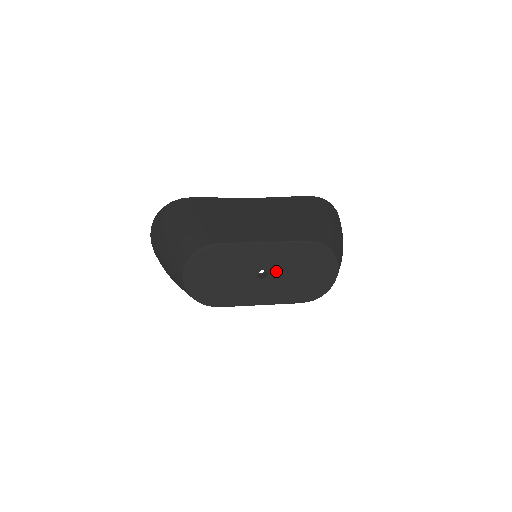
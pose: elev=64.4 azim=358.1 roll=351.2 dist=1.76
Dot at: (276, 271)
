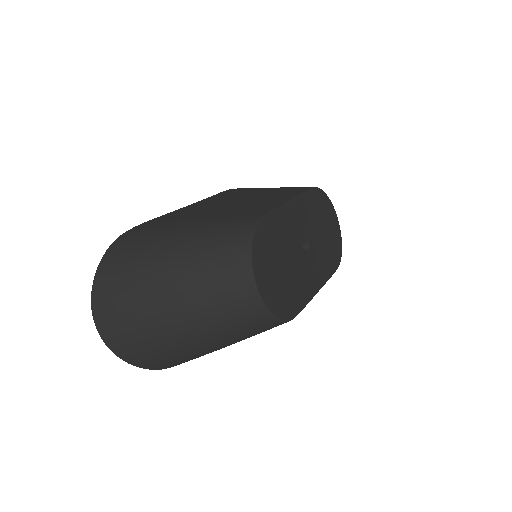
Dot at: (311, 237)
